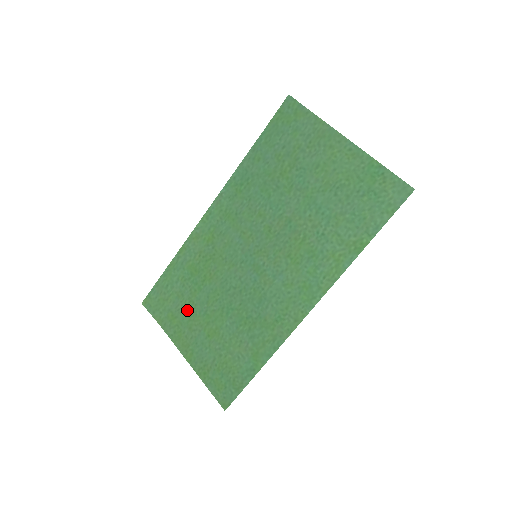
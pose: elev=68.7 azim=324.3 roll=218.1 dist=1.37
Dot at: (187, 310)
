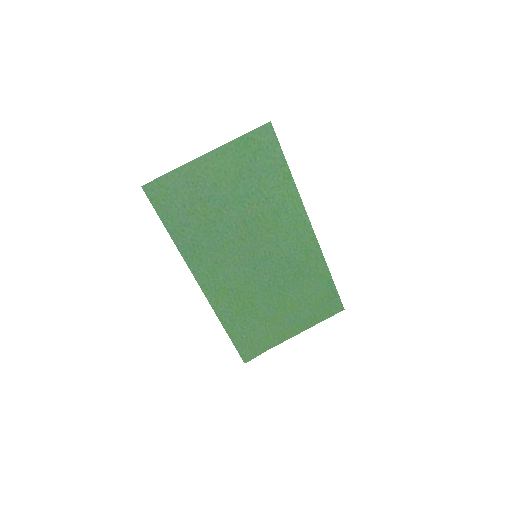
Dot at: (267, 324)
